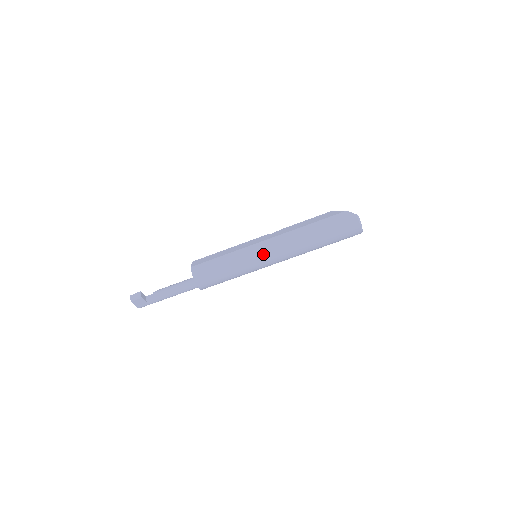
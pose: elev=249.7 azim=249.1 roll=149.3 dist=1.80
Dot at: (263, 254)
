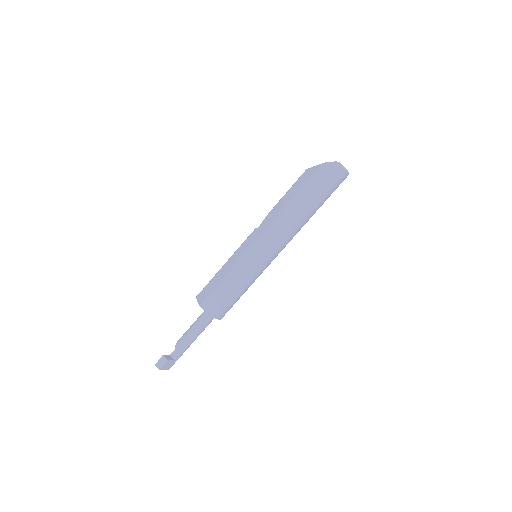
Dot at: (265, 253)
